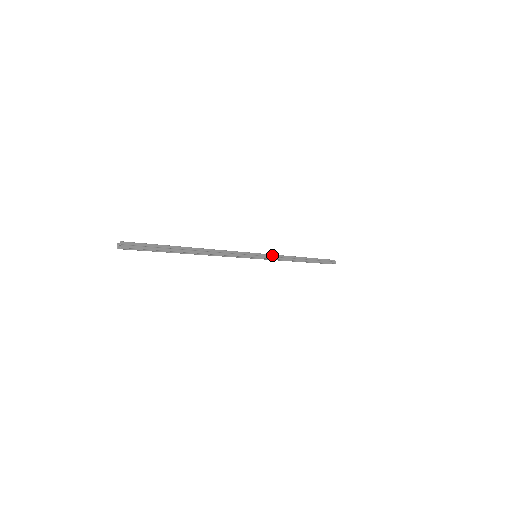
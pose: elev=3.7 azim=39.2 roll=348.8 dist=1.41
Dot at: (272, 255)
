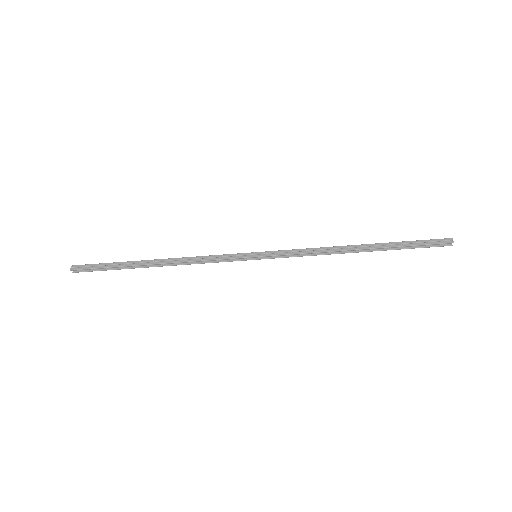
Dot at: (285, 251)
